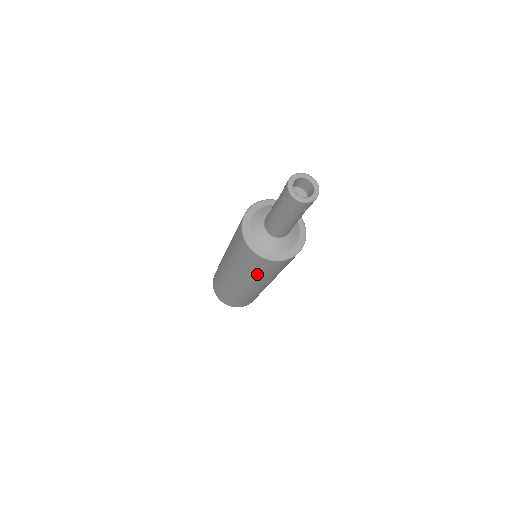
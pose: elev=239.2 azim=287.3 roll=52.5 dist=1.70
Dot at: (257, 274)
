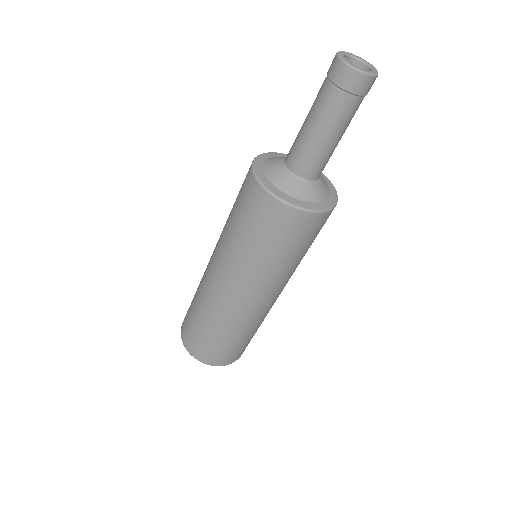
Dot at: (263, 254)
